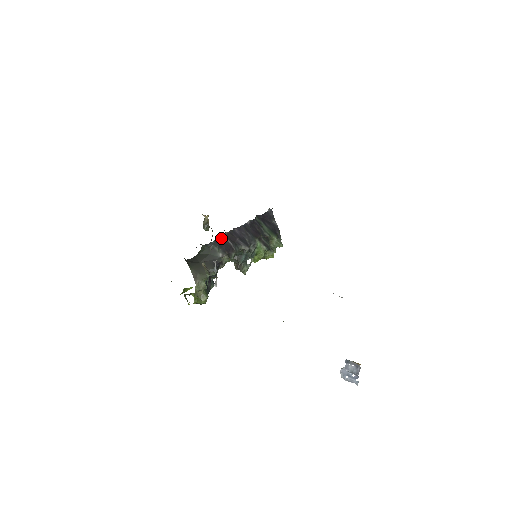
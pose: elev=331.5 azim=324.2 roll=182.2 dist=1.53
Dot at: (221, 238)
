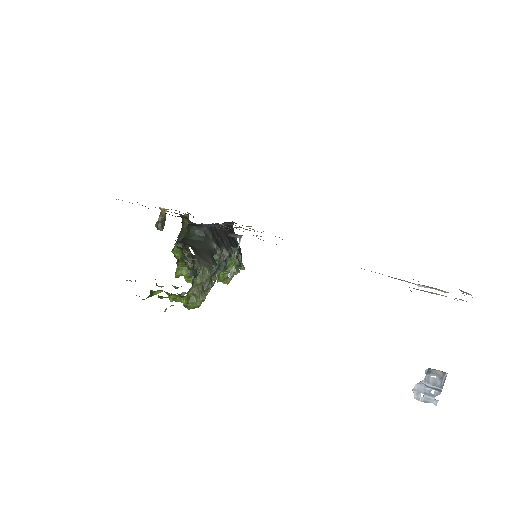
Dot at: (213, 226)
